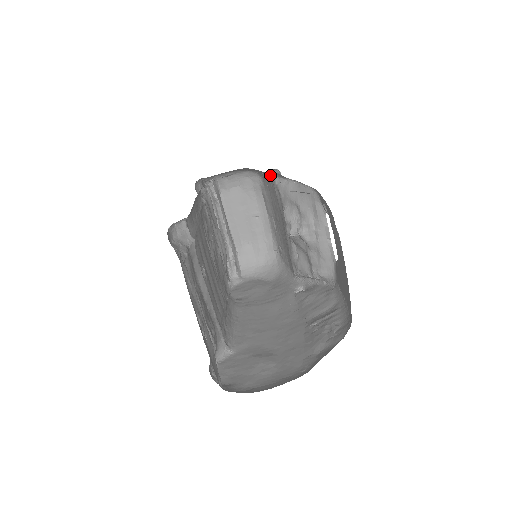
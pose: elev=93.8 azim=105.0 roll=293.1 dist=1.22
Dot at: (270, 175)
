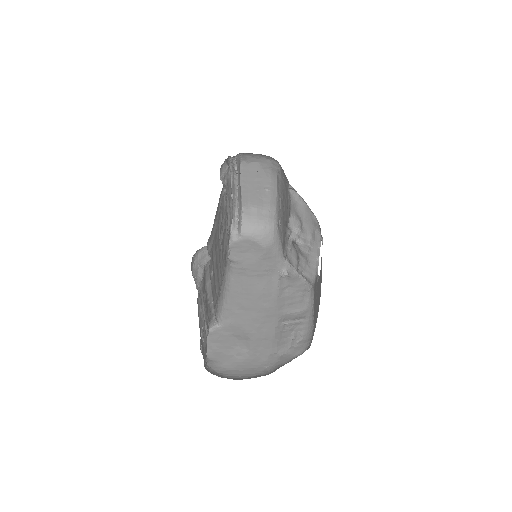
Dot at: (287, 179)
